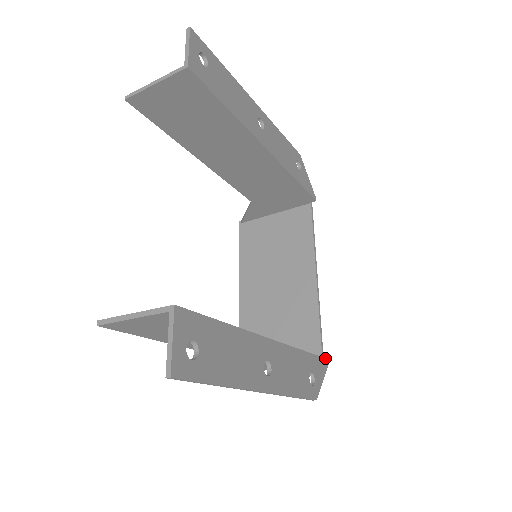
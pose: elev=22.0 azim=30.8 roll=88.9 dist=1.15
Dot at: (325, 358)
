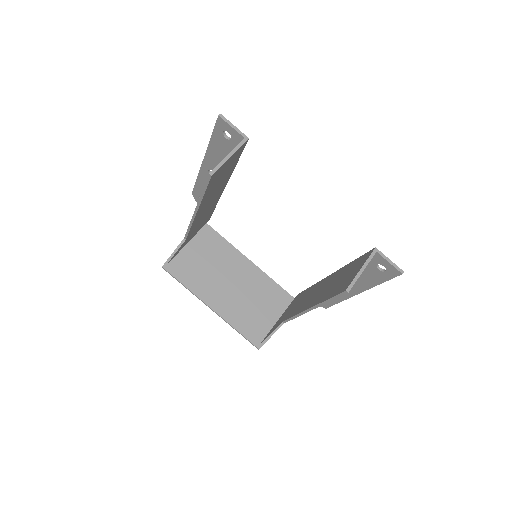
Dot at: (299, 293)
